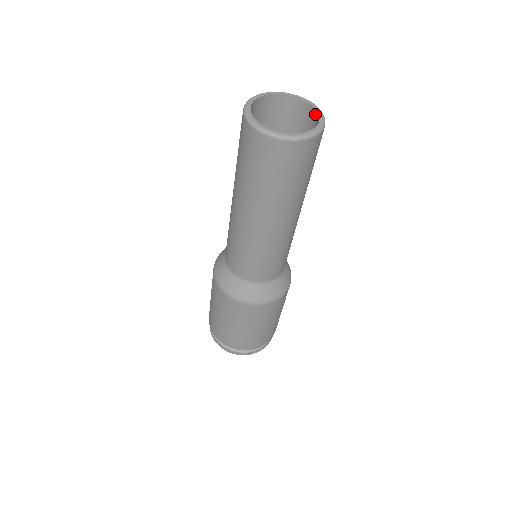
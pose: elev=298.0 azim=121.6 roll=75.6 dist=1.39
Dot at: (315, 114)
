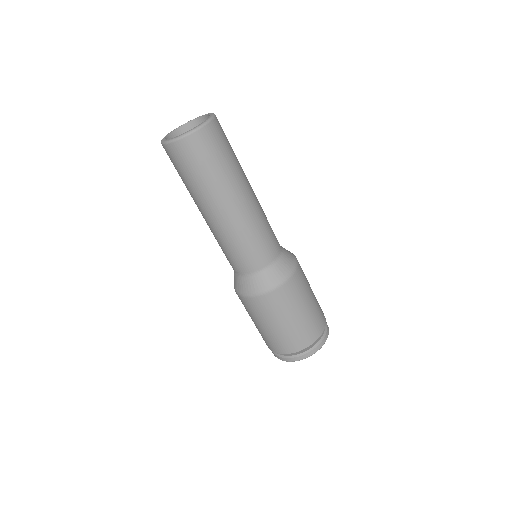
Dot at: occluded
